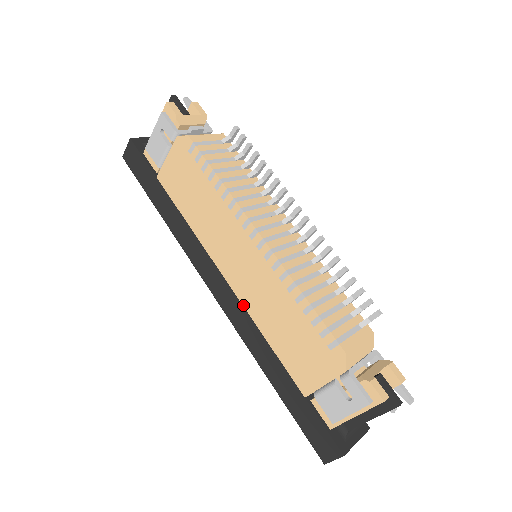
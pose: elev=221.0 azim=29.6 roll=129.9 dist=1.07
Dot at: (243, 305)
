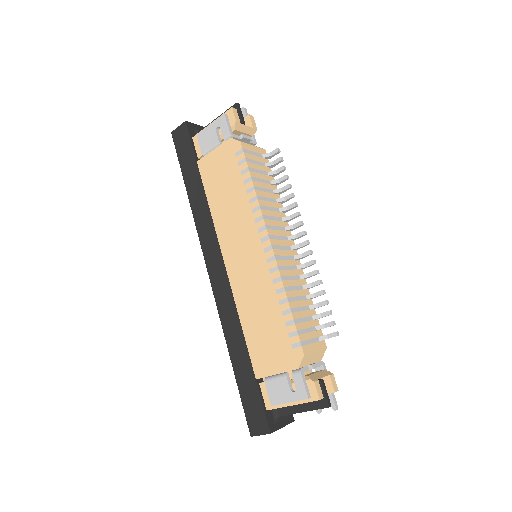
Dot at: (232, 291)
